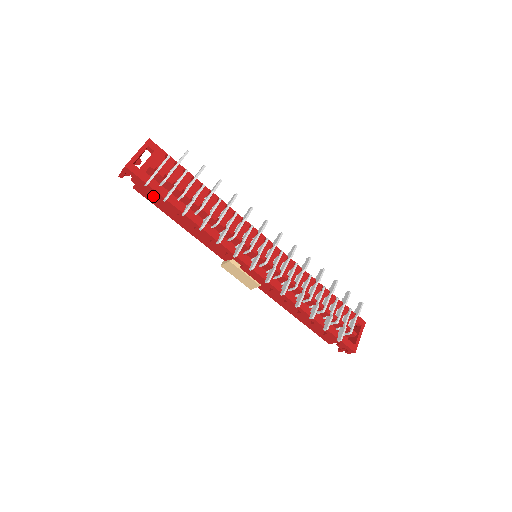
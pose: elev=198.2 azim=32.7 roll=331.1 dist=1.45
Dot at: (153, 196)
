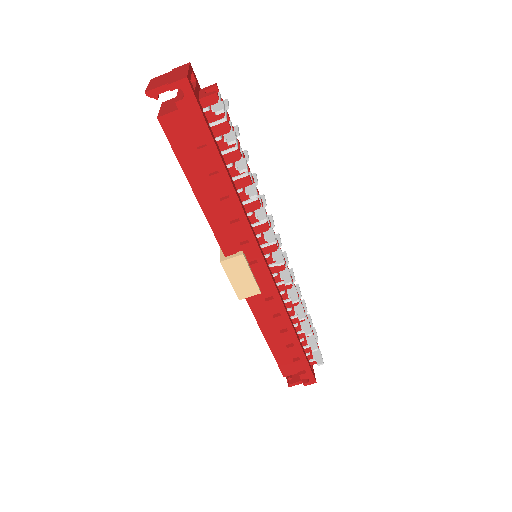
Dot at: (187, 139)
